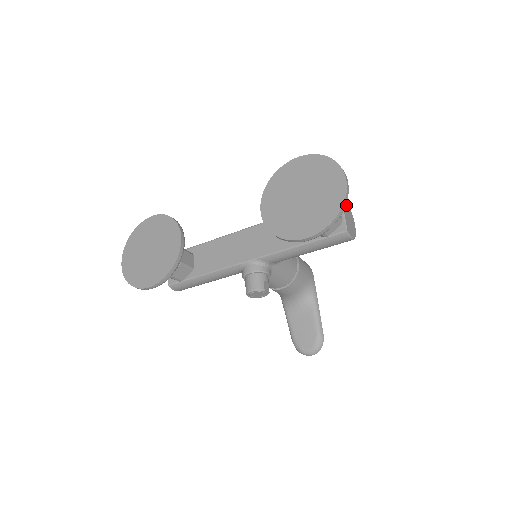
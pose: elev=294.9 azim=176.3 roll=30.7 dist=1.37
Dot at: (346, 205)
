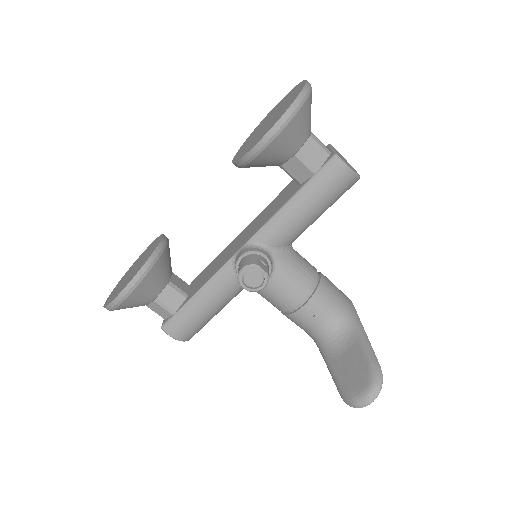
Dot at: occluded
